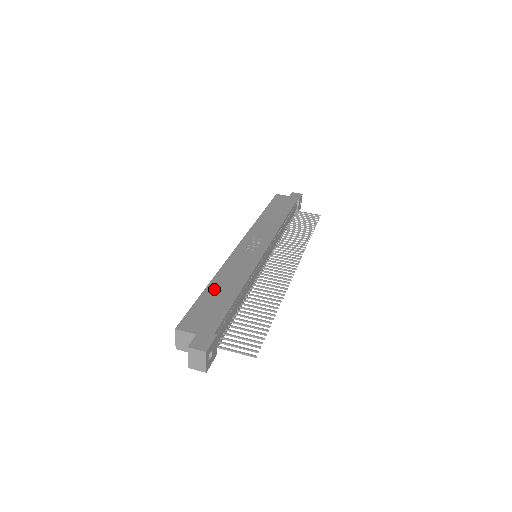
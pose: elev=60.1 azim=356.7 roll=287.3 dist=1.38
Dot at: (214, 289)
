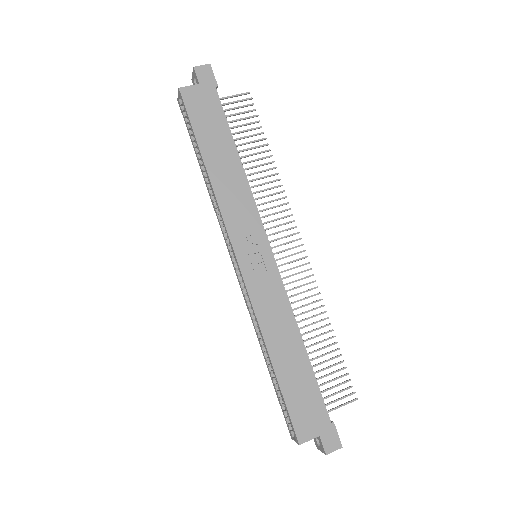
Dot at: (283, 366)
